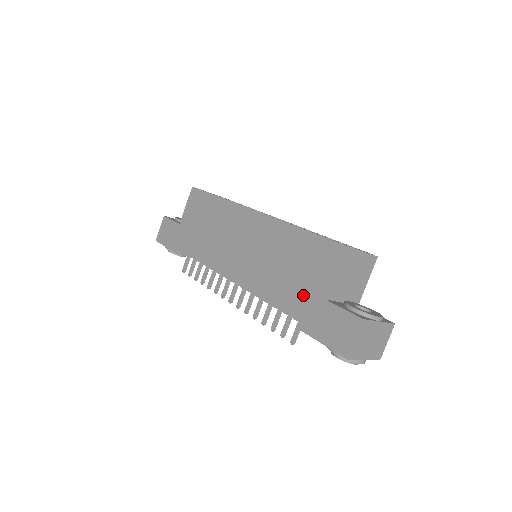
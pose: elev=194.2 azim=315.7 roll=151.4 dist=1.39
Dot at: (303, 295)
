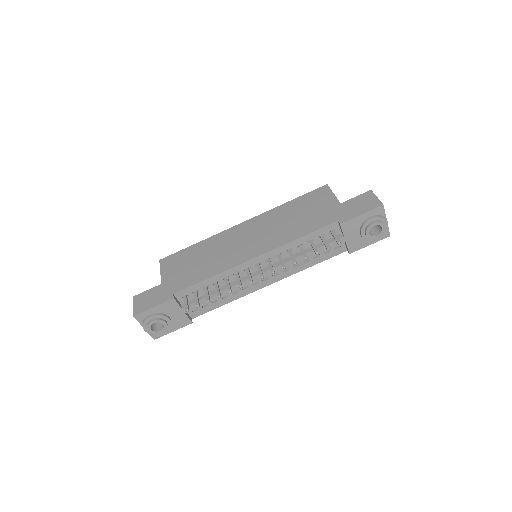
Dot at: (324, 214)
